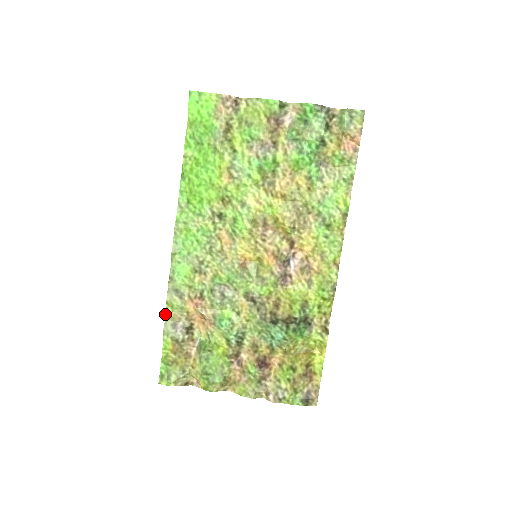
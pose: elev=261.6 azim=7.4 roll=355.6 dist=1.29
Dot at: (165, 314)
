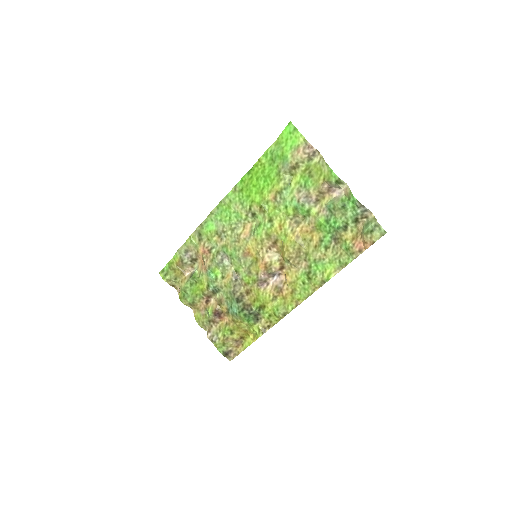
Dot at: (186, 241)
